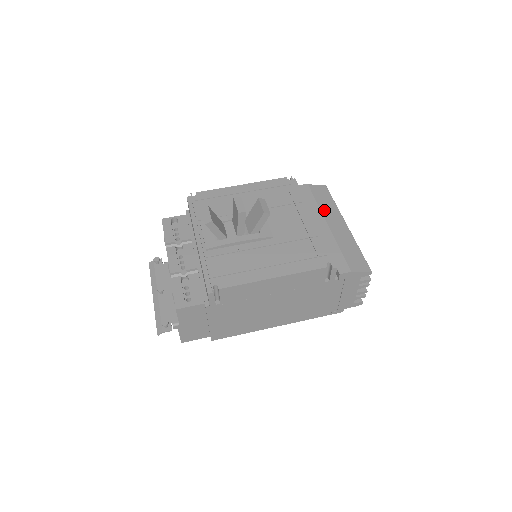
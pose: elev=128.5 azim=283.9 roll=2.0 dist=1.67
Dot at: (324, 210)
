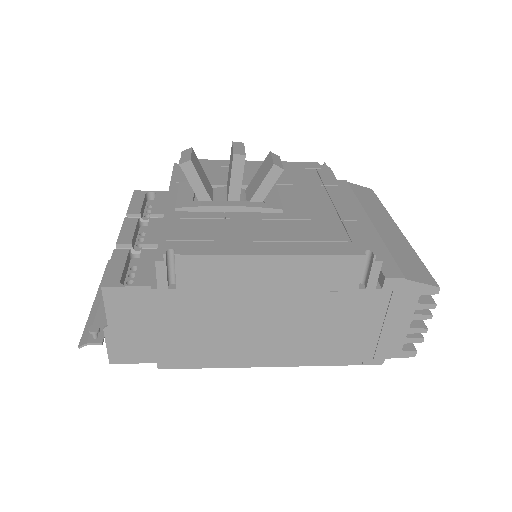
Dot at: (367, 208)
